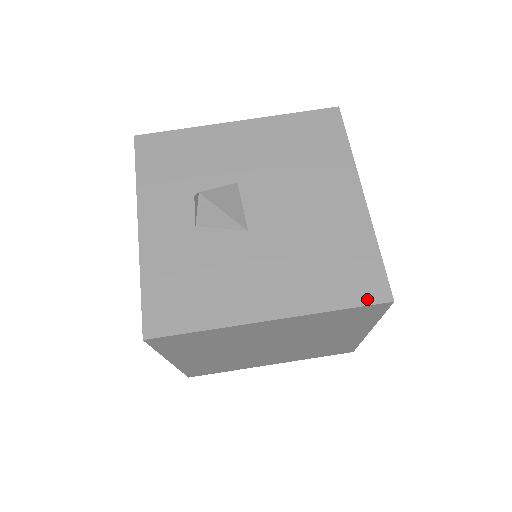
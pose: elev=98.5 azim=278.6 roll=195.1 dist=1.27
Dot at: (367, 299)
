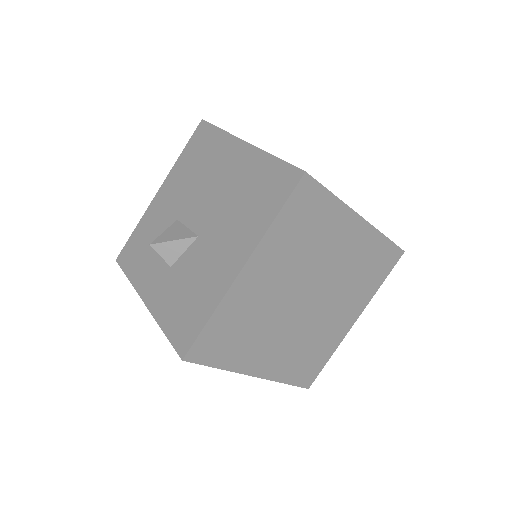
Dot at: (288, 190)
